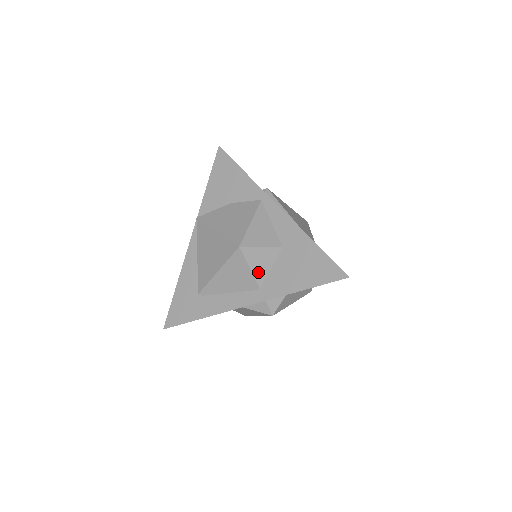
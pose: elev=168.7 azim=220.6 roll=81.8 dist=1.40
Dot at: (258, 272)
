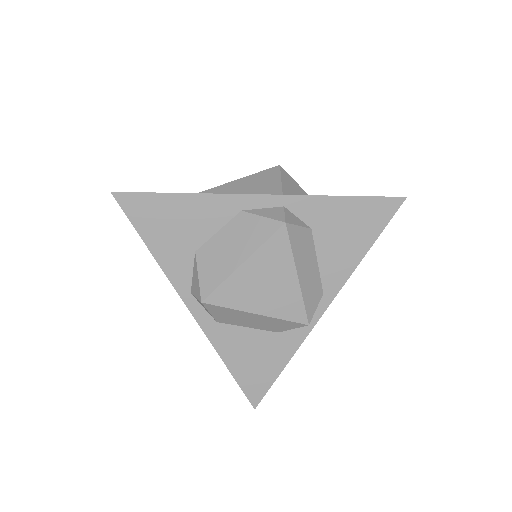
Dot at: (287, 189)
